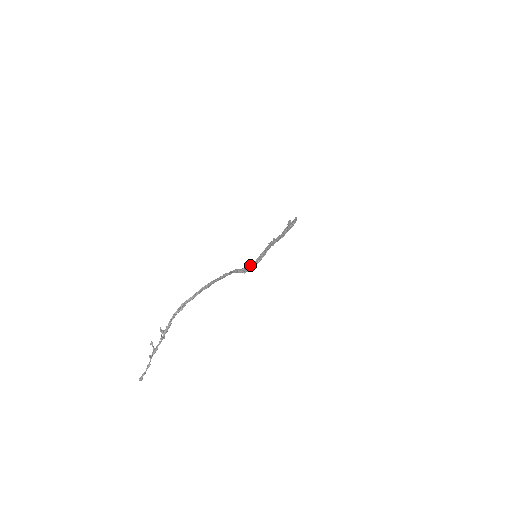
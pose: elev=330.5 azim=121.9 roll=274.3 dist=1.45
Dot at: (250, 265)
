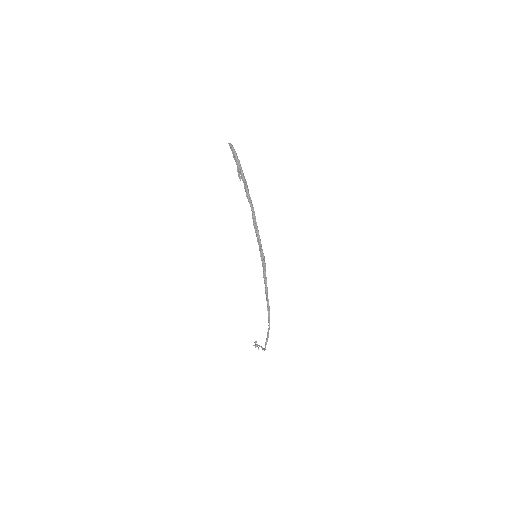
Dot at: (264, 276)
